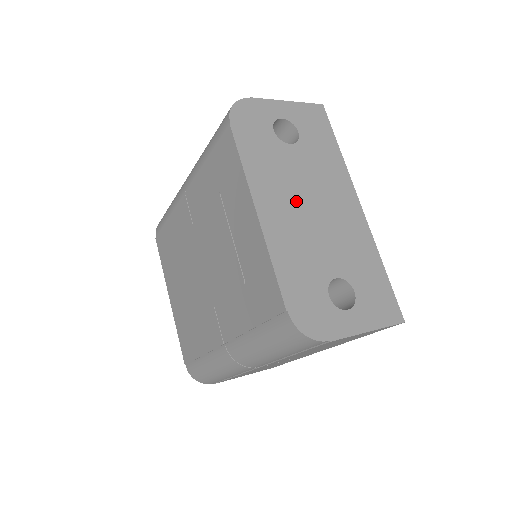
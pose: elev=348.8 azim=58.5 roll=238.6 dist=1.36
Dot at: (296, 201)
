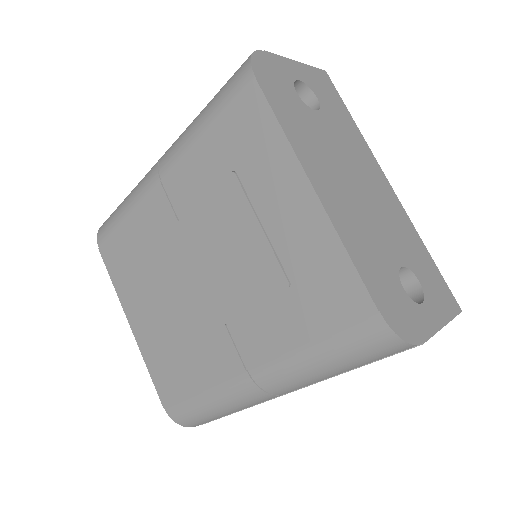
Dot at: (342, 177)
